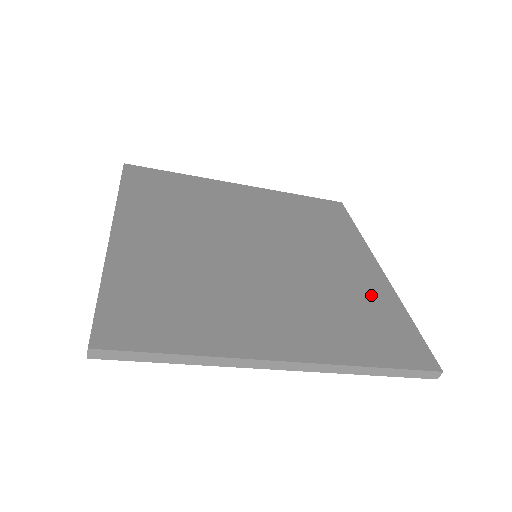
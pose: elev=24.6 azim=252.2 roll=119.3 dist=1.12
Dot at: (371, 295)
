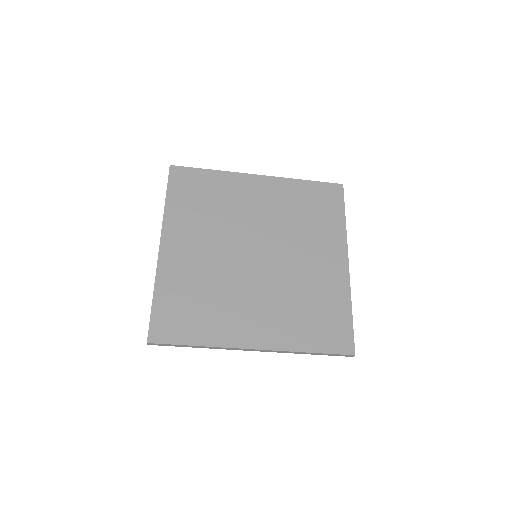
Dot at: (330, 291)
